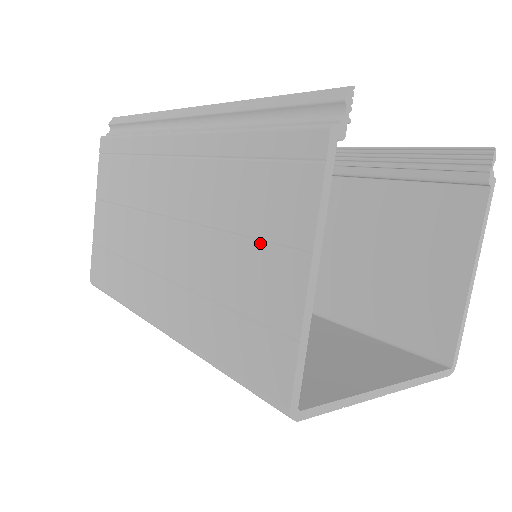
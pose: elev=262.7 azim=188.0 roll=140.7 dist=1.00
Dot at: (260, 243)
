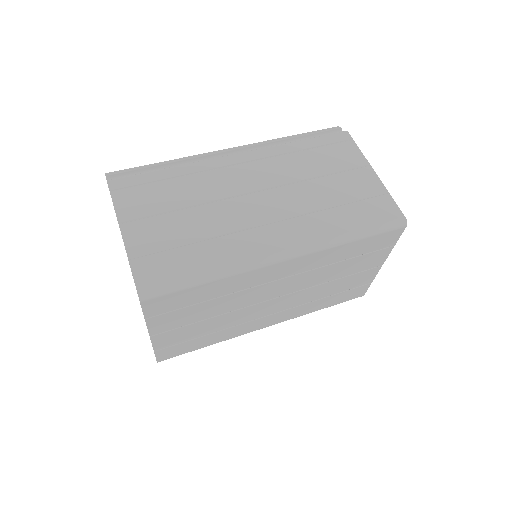
Dot at: (342, 172)
